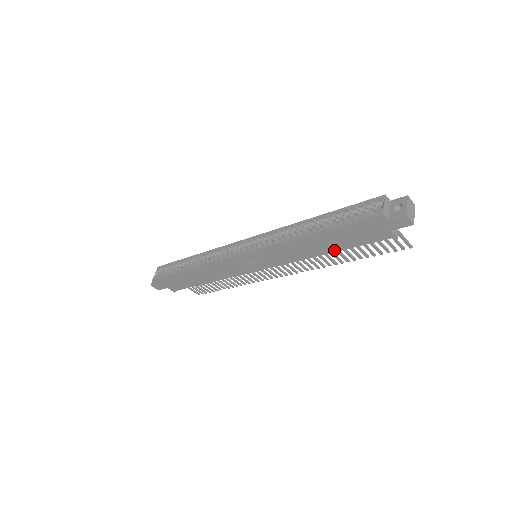
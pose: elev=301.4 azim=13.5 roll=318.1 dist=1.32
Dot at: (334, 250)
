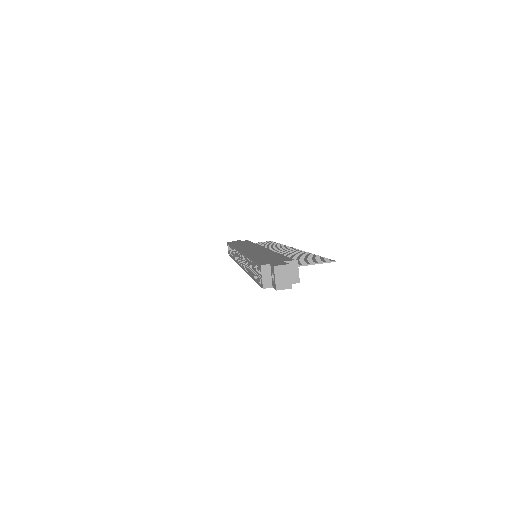
Dot at: occluded
